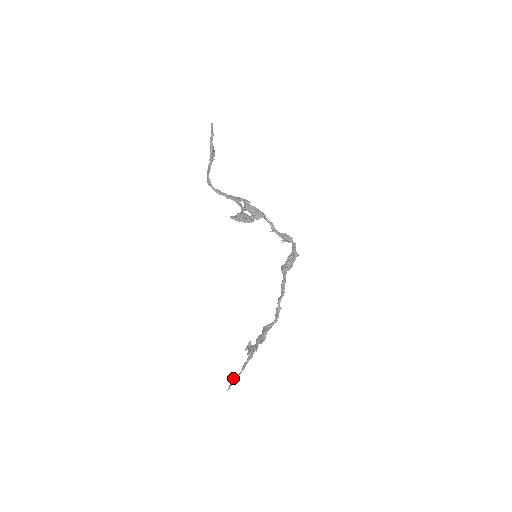
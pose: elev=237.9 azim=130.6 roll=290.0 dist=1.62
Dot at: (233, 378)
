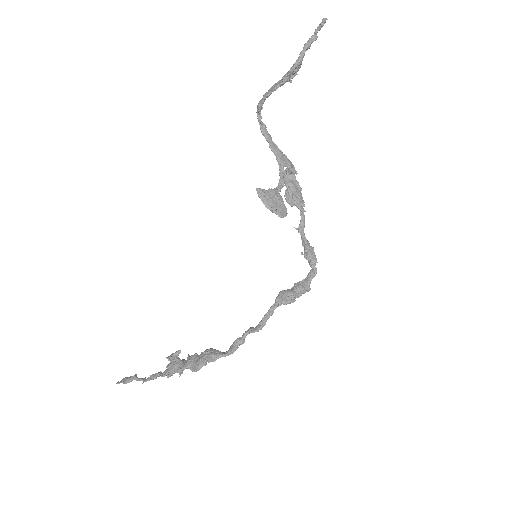
Dot at: (132, 377)
